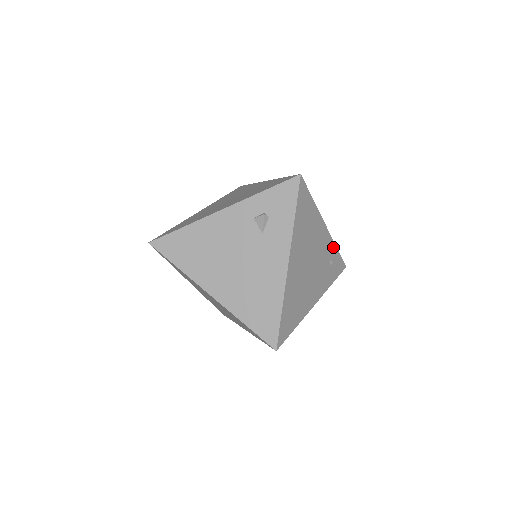
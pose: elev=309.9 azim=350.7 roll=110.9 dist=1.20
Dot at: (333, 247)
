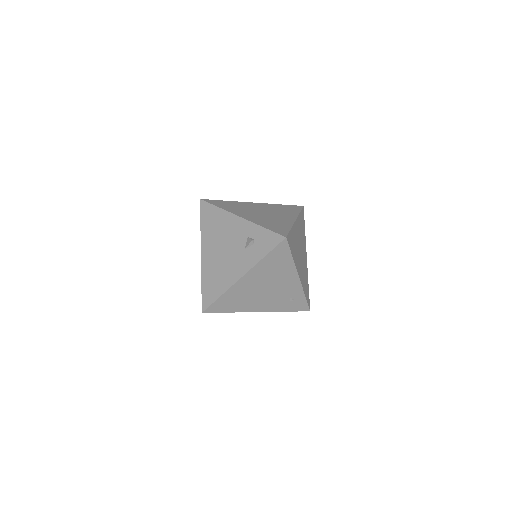
Dot at: (301, 292)
